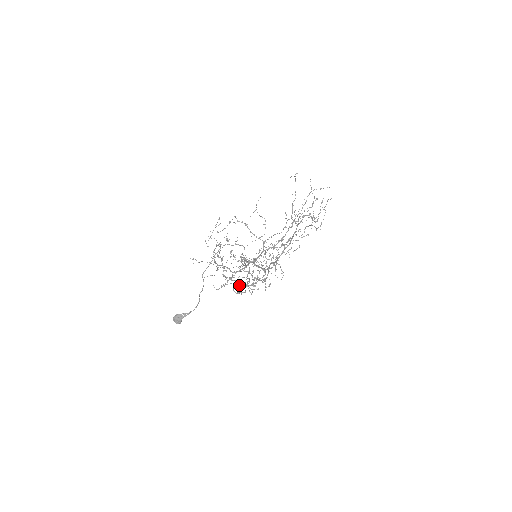
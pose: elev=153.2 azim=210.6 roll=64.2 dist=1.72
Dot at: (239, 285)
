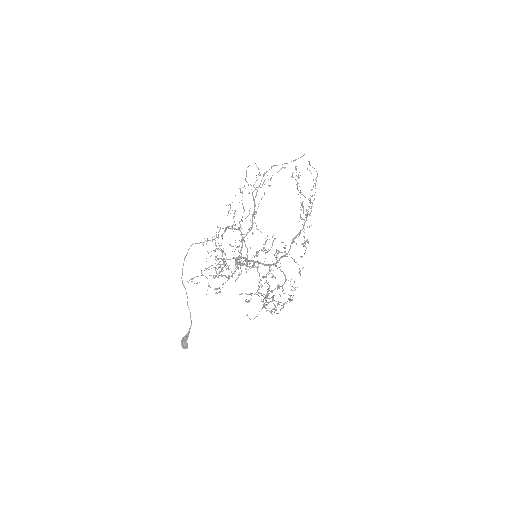
Dot at: occluded
